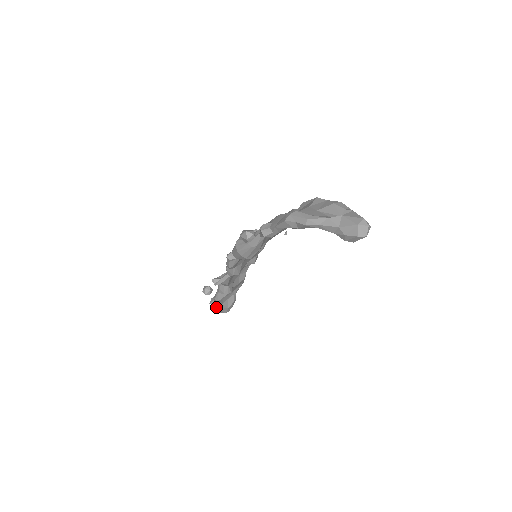
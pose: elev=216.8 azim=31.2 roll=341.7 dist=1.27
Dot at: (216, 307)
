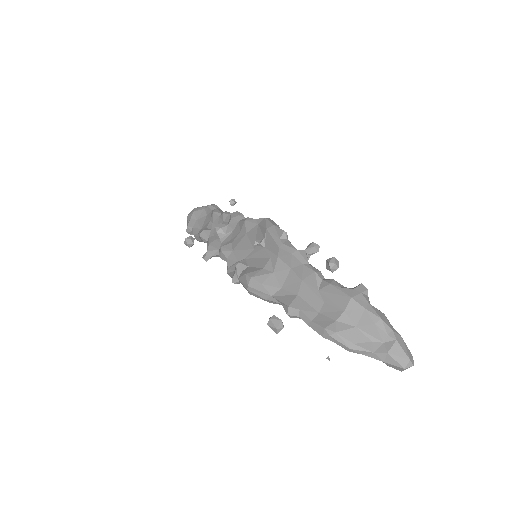
Dot at: occluded
